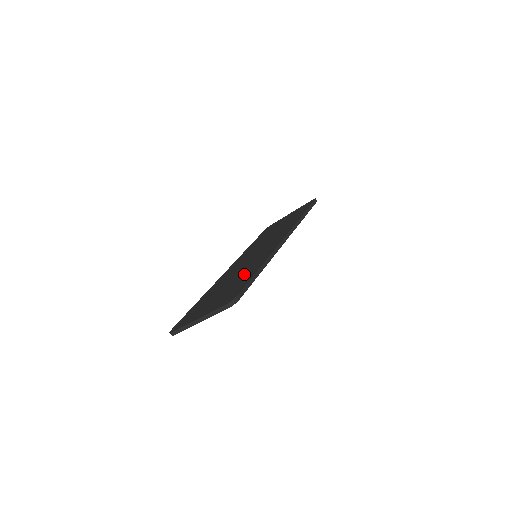
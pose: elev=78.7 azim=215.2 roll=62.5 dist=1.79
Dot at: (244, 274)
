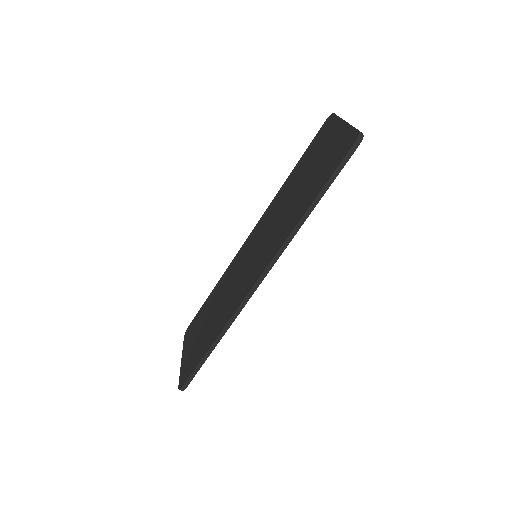
Dot at: (217, 320)
